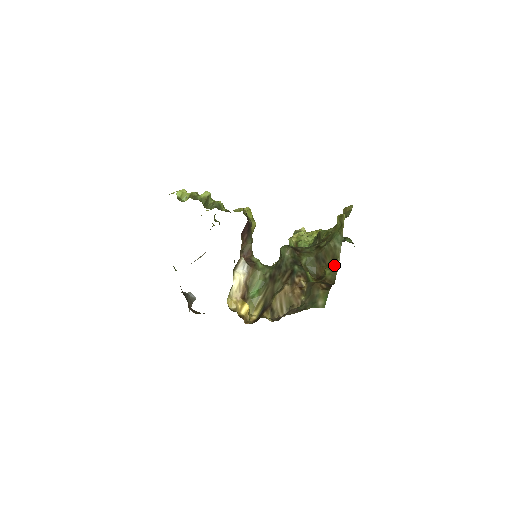
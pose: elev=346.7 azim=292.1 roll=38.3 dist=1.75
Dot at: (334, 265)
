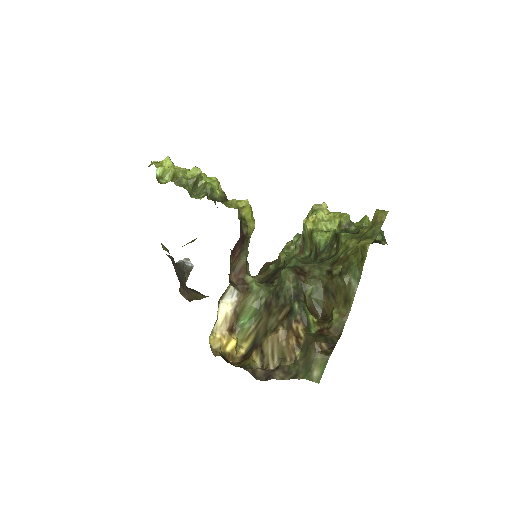
Dot at: (345, 307)
